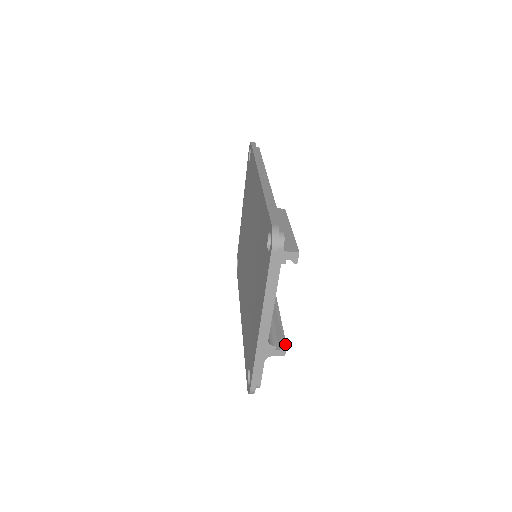
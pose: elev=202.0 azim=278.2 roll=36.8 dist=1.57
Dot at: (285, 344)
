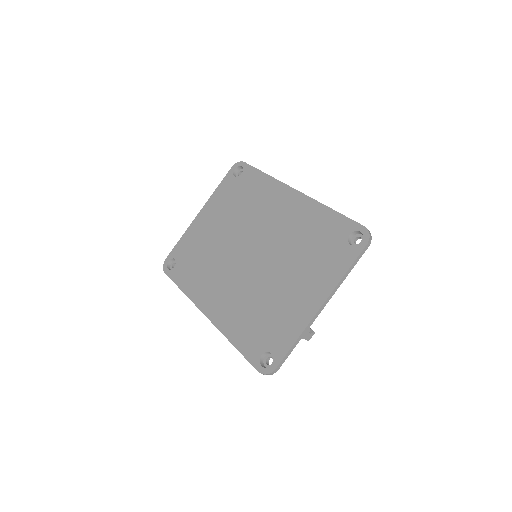
Dot at: occluded
